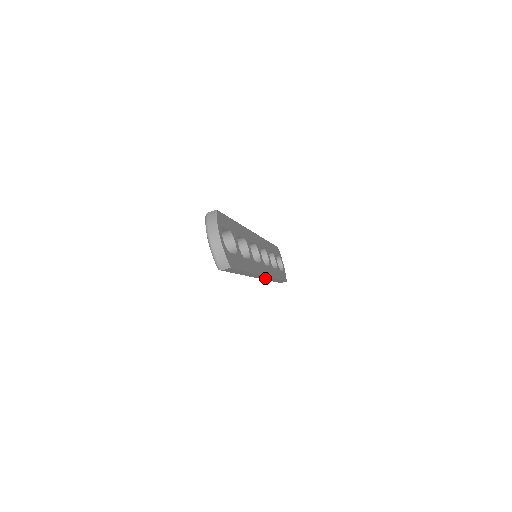
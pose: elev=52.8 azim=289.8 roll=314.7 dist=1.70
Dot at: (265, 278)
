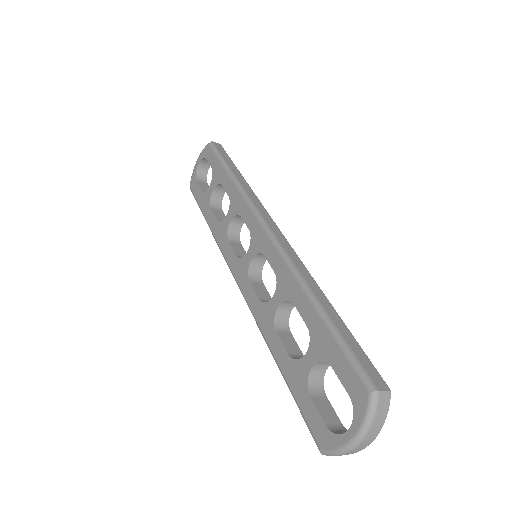
Dot at: occluded
